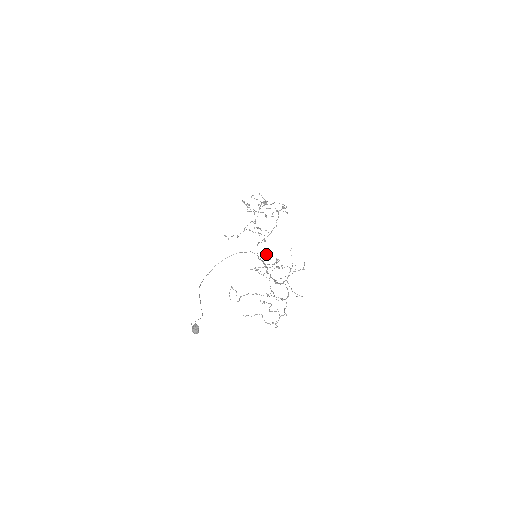
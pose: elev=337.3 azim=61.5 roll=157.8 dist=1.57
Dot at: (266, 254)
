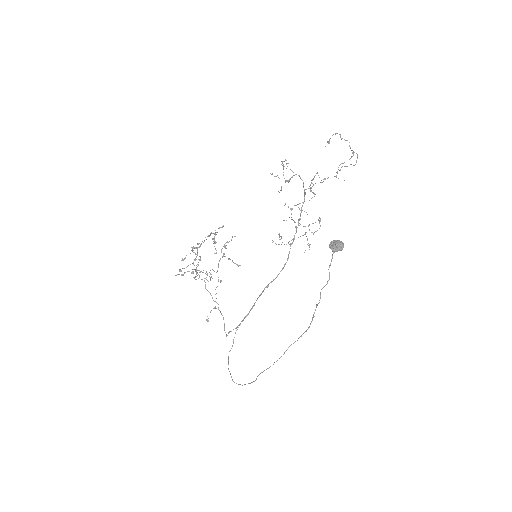
Dot at: (271, 174)
